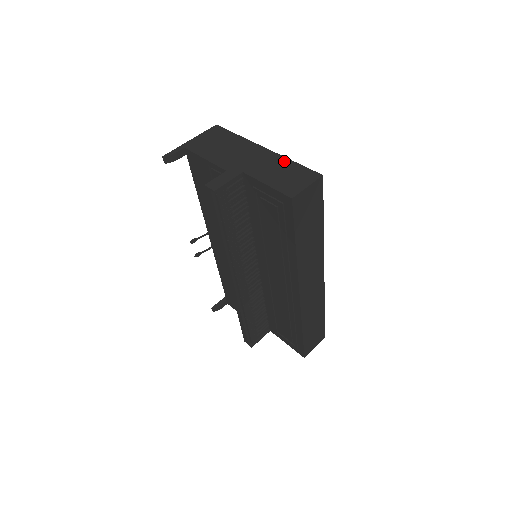
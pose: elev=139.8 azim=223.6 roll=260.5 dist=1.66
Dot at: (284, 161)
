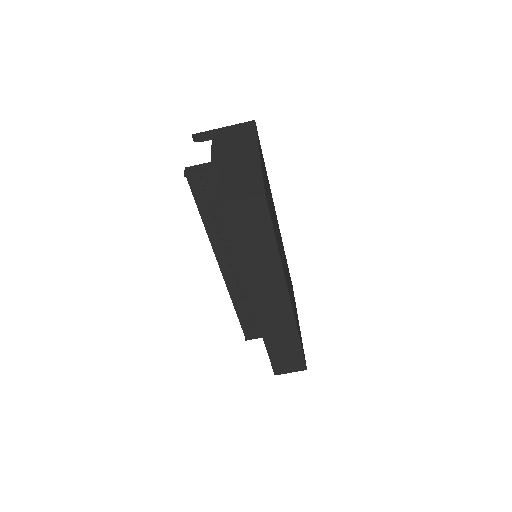
Dot at: (256, 169)
